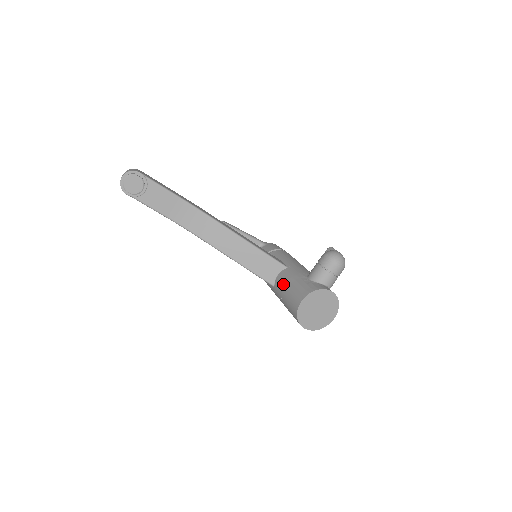
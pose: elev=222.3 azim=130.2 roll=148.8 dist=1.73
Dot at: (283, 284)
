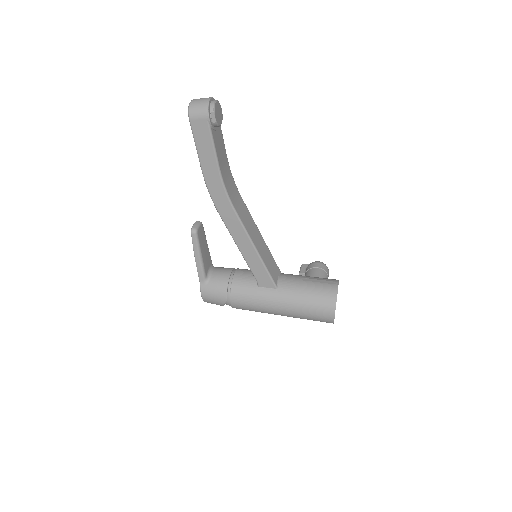
Dot at: (296, 281)
